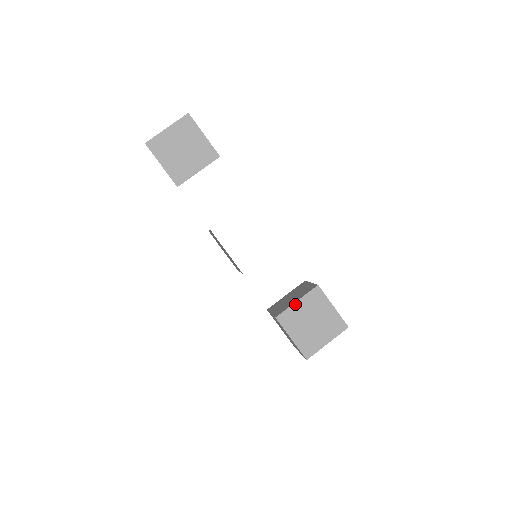
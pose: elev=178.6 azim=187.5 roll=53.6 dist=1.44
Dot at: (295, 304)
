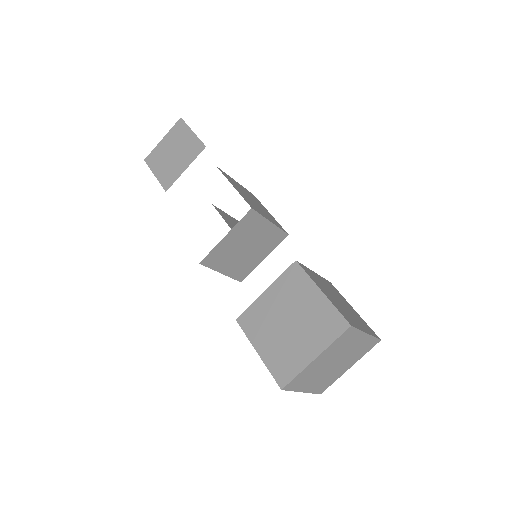
Dot at: (263, 295)
